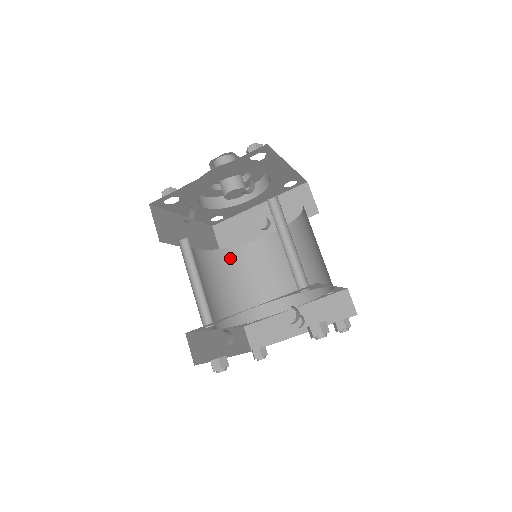
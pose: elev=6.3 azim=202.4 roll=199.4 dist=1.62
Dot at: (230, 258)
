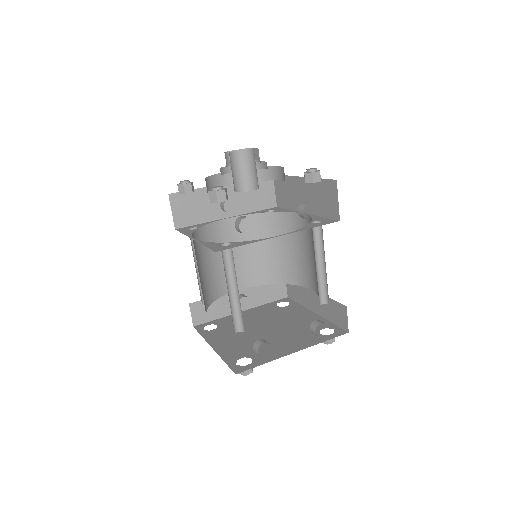
Dot at: occluded
